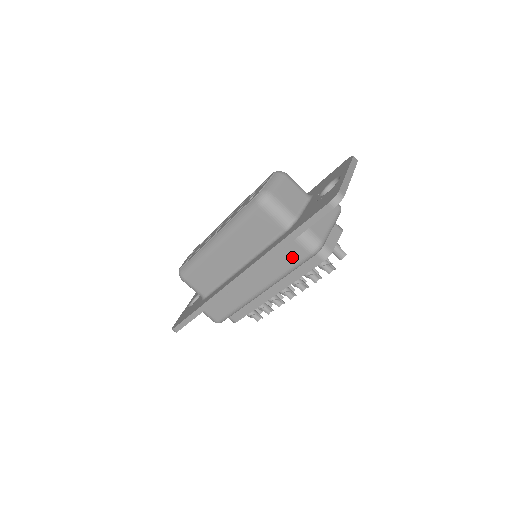
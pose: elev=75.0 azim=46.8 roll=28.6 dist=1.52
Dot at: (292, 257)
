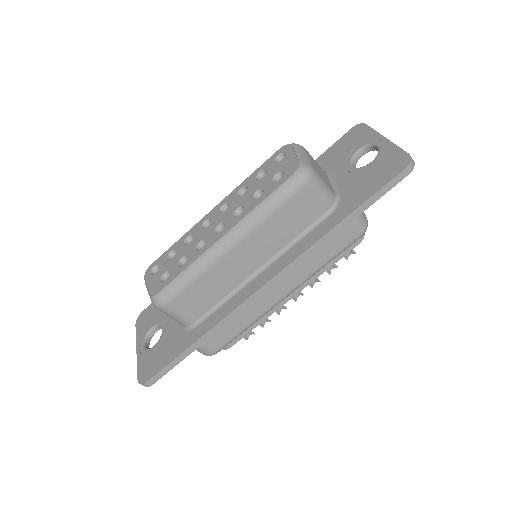
Dot at: (338, 243)
